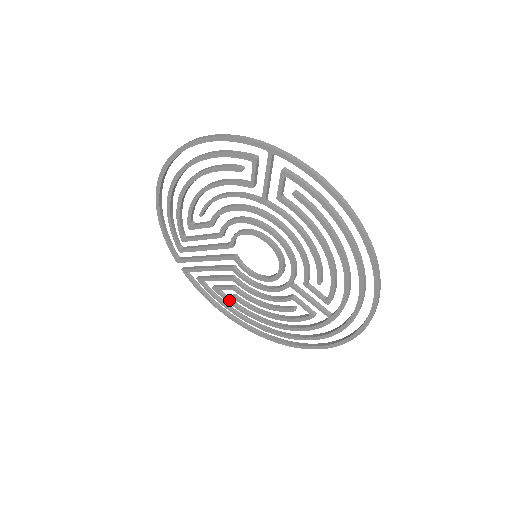
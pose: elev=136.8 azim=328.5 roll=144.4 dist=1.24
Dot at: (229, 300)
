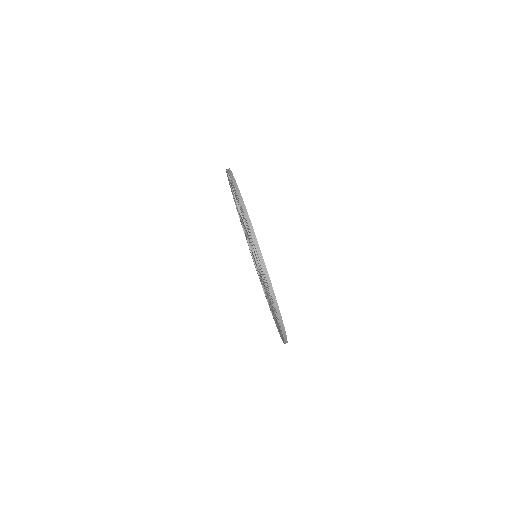
Dot at: occluded
